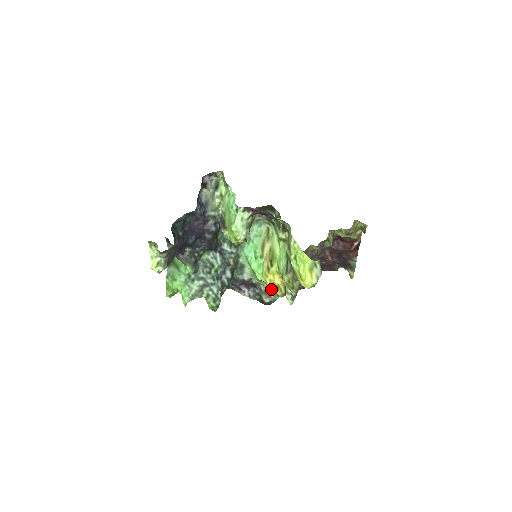
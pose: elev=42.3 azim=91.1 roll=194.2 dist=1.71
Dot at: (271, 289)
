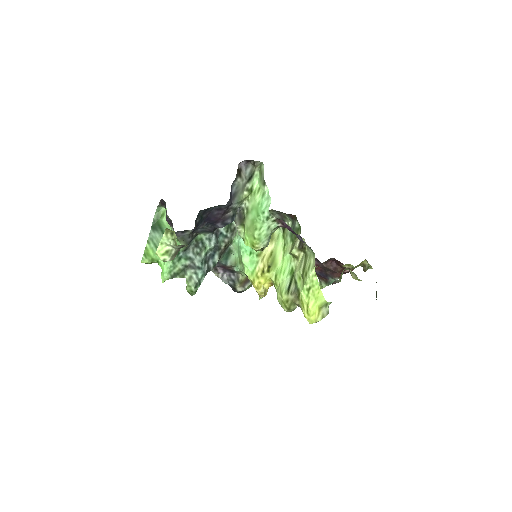
Dot at: (257, 290)
